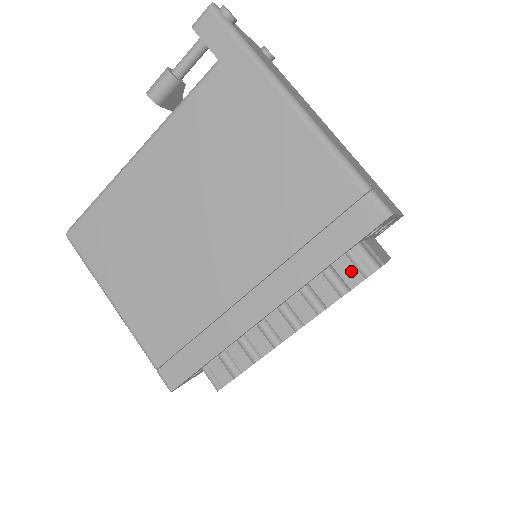
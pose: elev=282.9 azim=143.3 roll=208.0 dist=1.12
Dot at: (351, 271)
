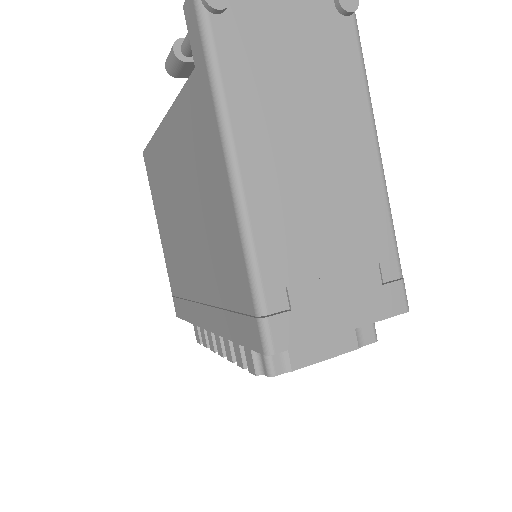
Dot at: (250, 359)
